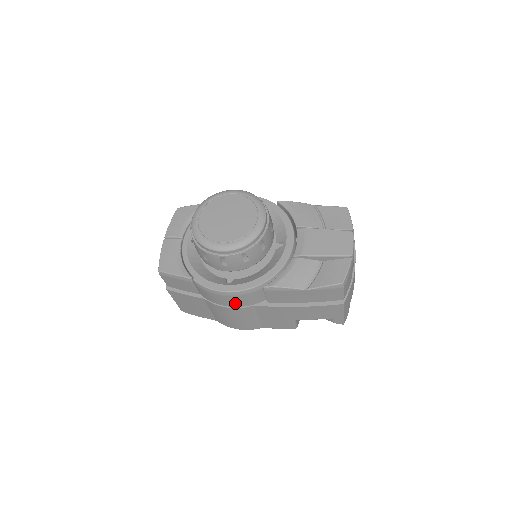
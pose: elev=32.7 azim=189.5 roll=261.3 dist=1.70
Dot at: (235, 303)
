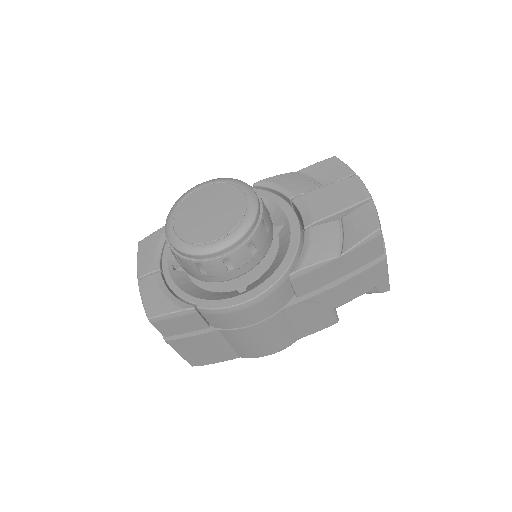
Dot at: (260, 315)
